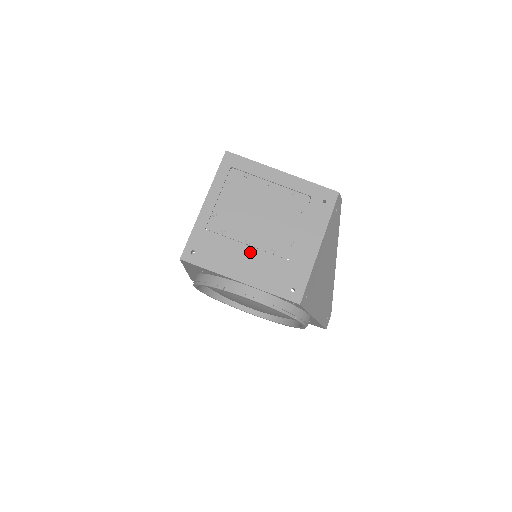
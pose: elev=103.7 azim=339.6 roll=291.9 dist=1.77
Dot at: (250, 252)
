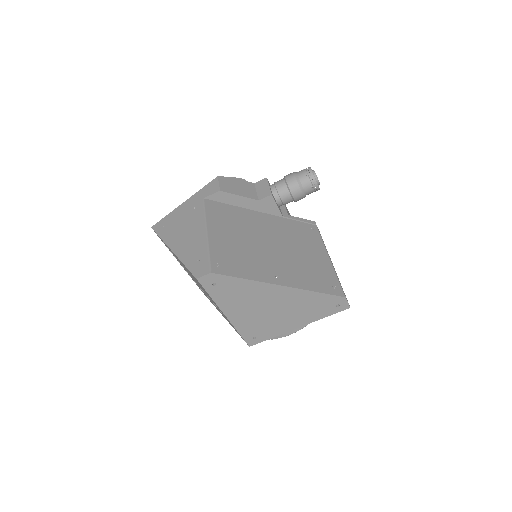
Dot at: occluded
